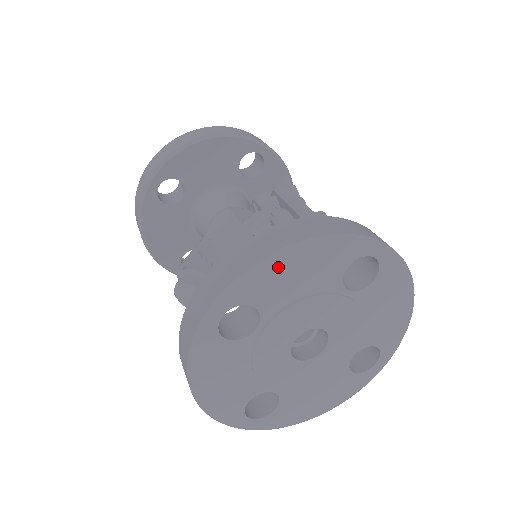
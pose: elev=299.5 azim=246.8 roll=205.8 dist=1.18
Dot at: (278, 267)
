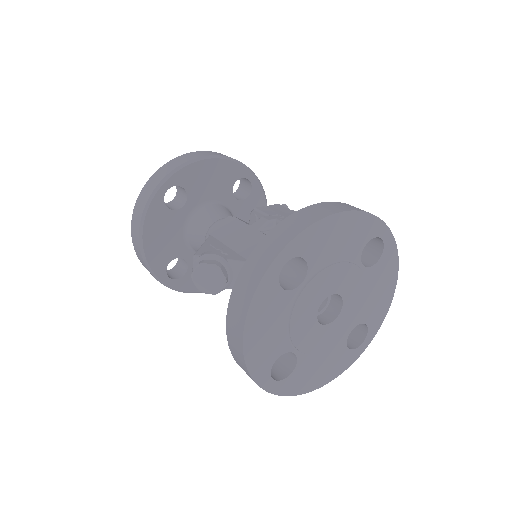
Dot at: (329, 229)
